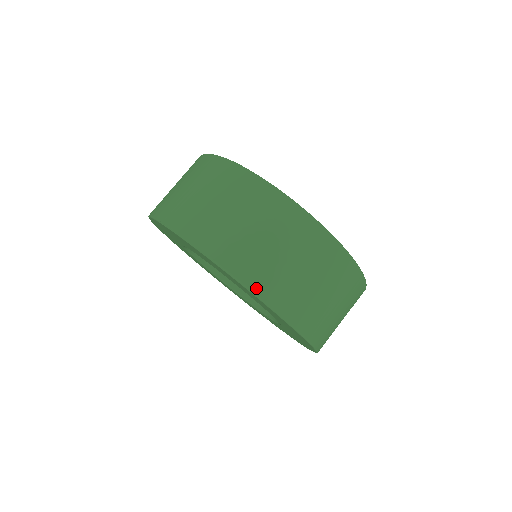
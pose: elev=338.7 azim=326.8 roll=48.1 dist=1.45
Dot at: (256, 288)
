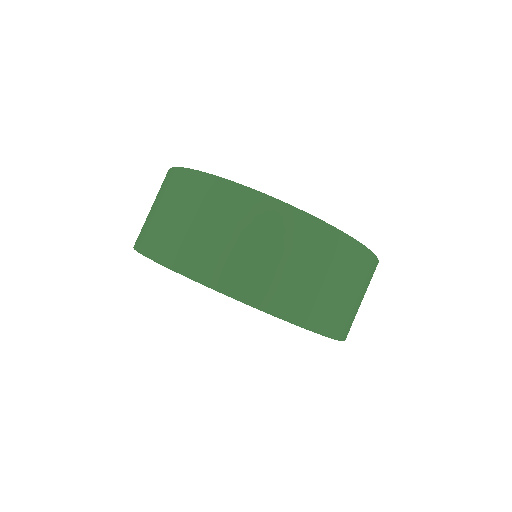
Dot at: (253, 300)
